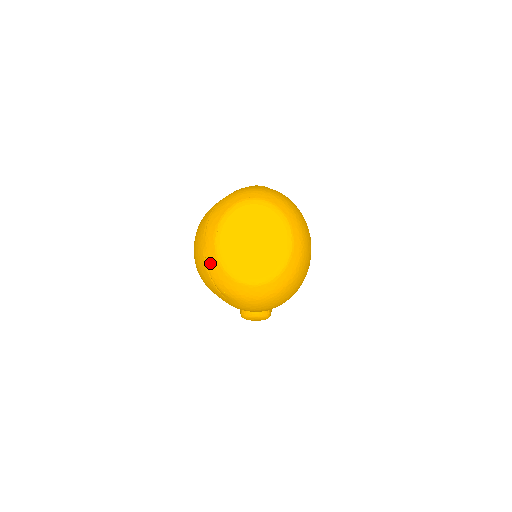
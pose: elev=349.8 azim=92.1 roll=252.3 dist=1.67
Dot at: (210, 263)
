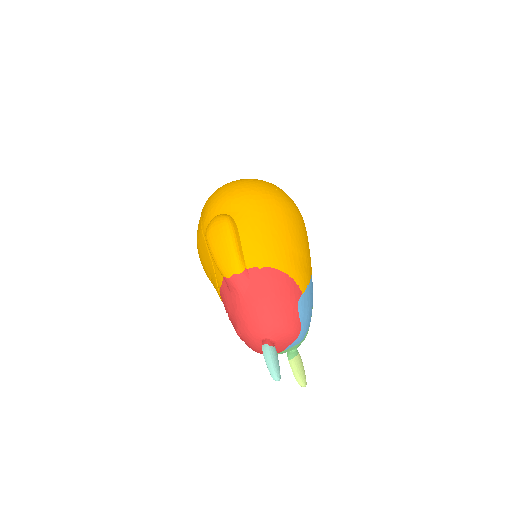
Dot at: occluded
